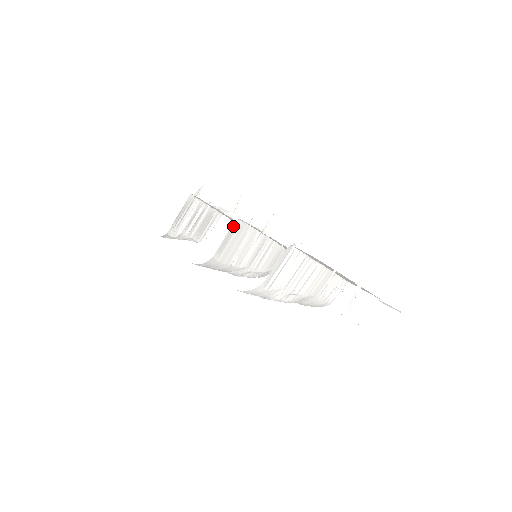
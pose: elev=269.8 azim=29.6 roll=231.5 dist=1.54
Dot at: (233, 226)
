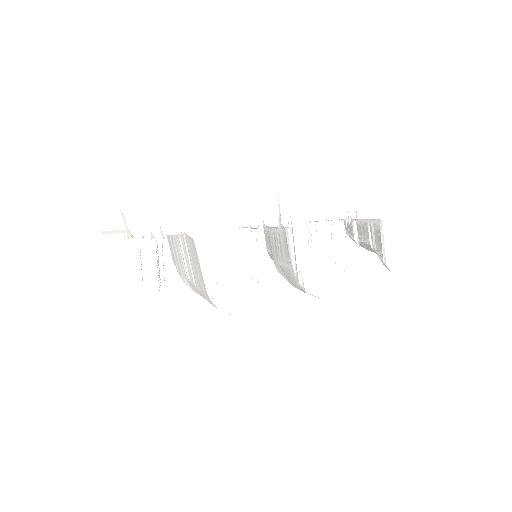
Dot at: occluded
